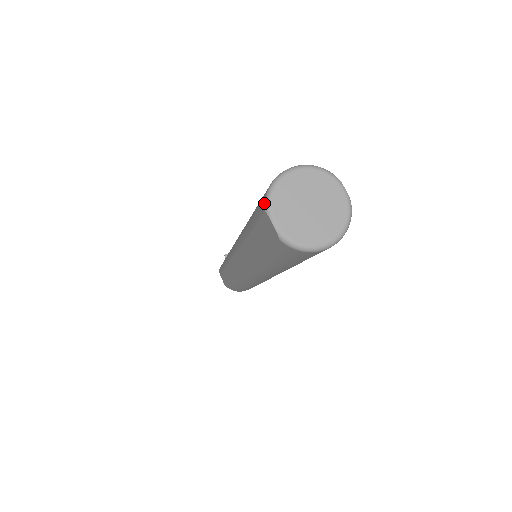
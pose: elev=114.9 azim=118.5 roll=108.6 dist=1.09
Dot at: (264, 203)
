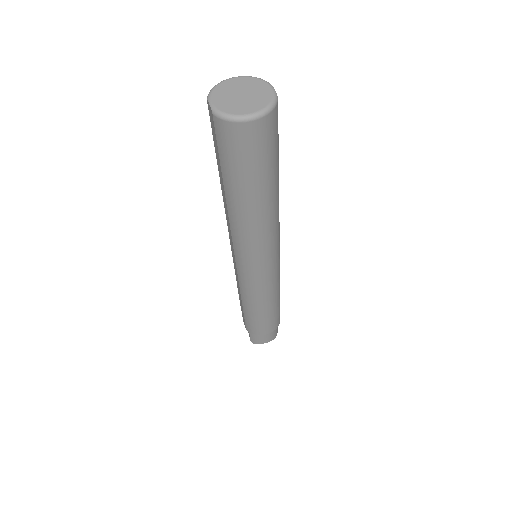
Dot at: (208, 95)
